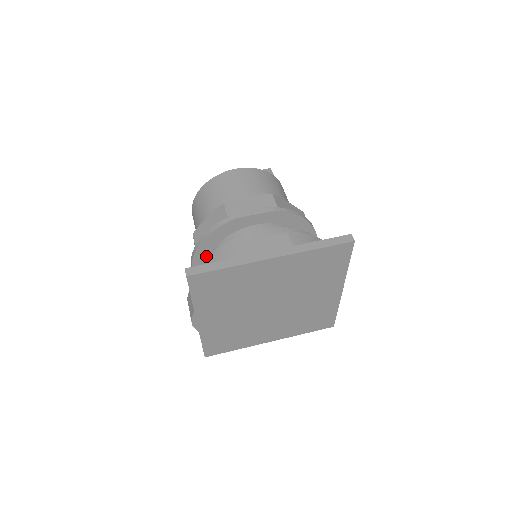
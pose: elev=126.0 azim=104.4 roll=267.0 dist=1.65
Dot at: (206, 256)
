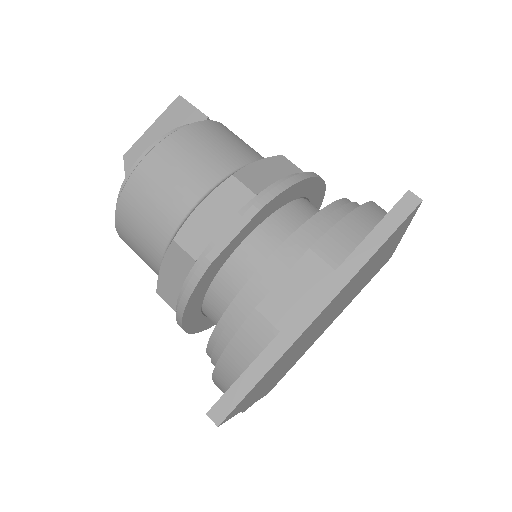
Dot at: (197, 313)
